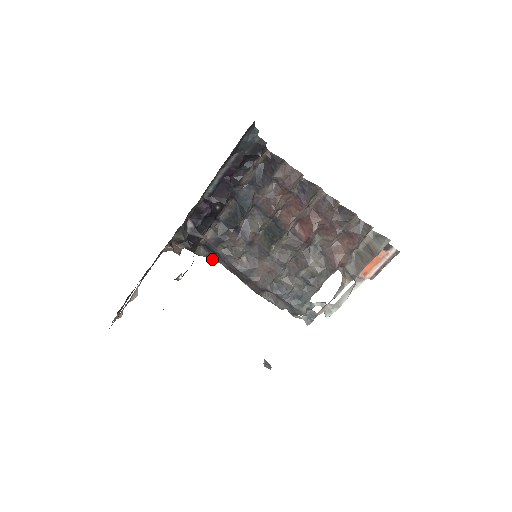
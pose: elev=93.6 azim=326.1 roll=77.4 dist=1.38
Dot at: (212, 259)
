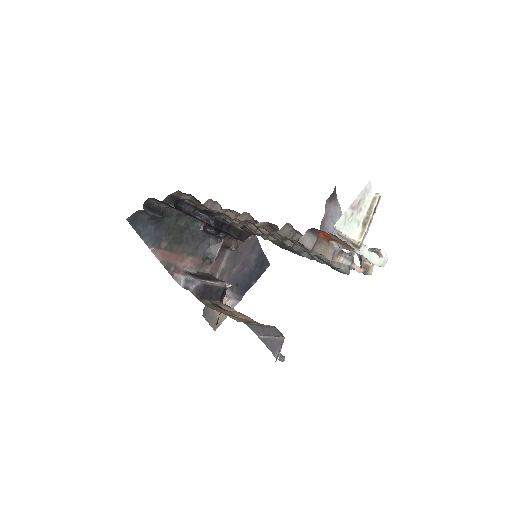
Dot at: occluded
